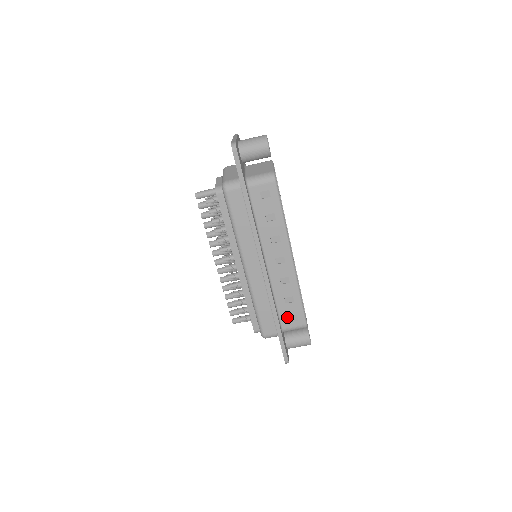
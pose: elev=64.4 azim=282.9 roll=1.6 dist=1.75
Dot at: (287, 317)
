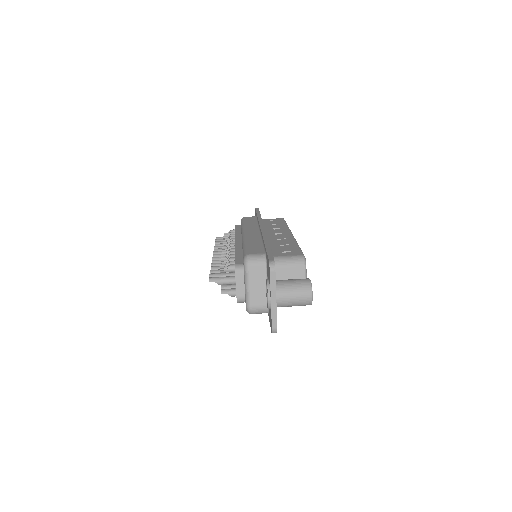
Dot at: (280, 252)
